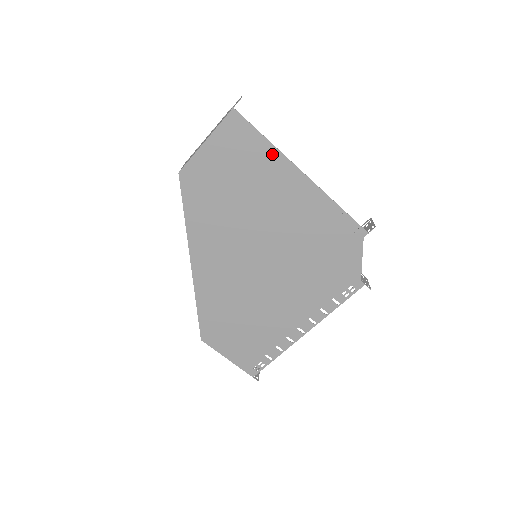
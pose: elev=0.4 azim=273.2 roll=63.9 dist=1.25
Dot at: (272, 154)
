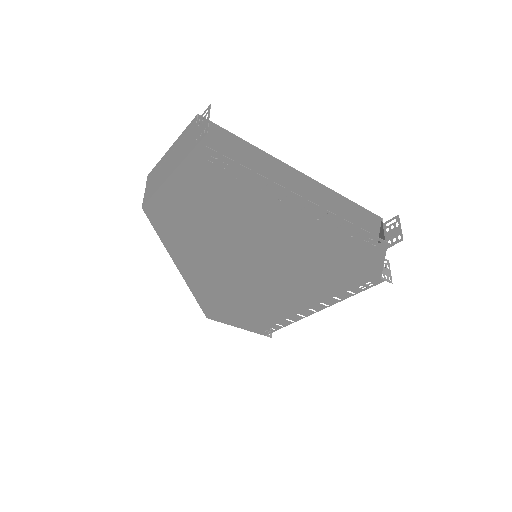
Dot at: (264, 160)
